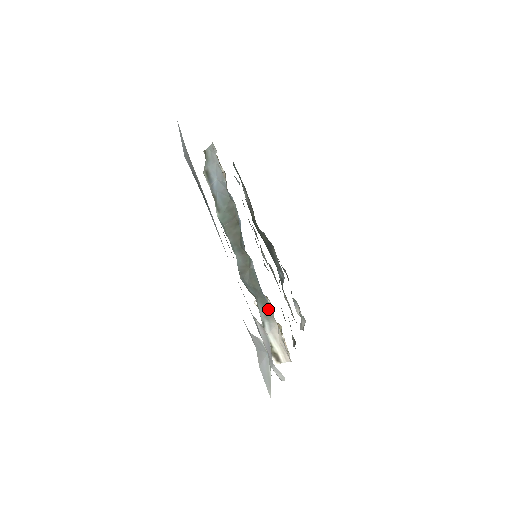
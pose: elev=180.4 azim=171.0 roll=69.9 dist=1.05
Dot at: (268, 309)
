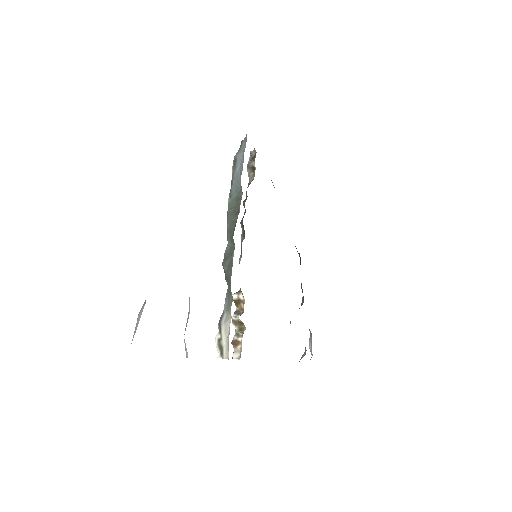
Dot at: (230, 301)
